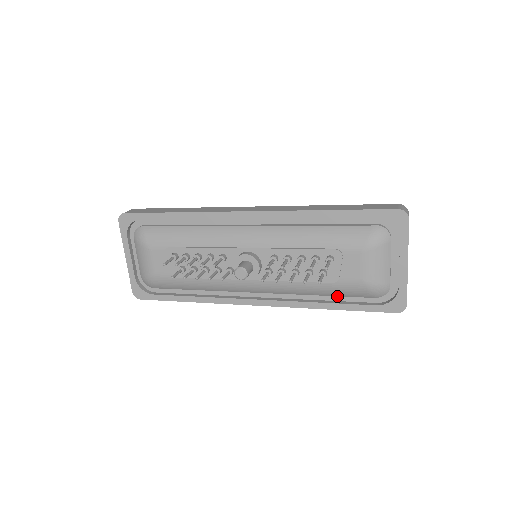
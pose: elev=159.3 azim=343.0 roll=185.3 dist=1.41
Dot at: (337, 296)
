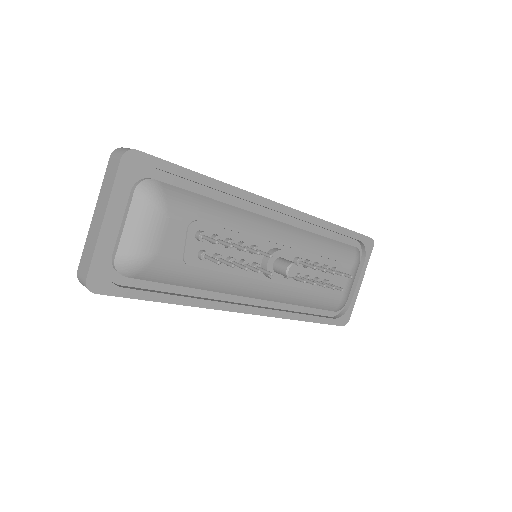
Dot at: (309, 308)
